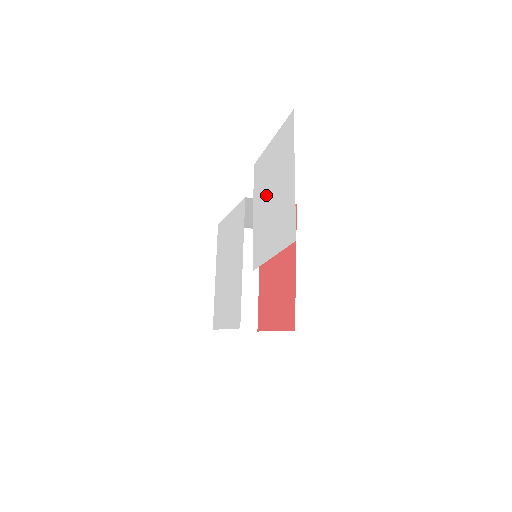
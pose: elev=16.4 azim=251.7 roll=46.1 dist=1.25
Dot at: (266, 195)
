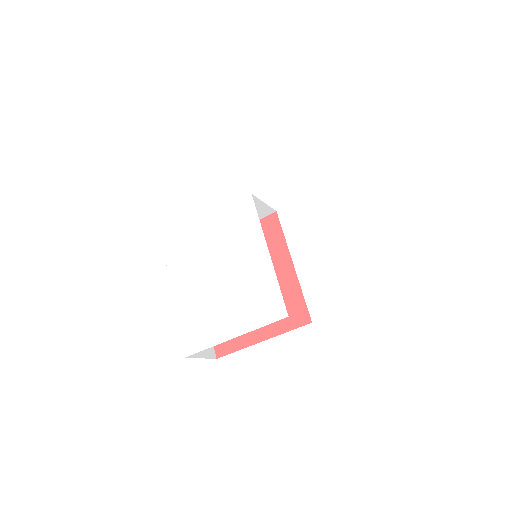
Dot at: (315, 178)
